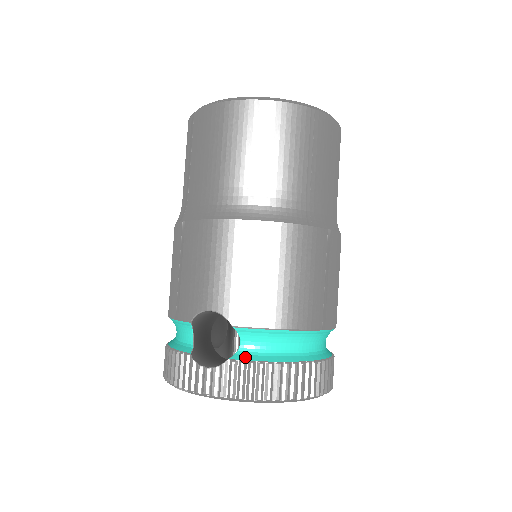
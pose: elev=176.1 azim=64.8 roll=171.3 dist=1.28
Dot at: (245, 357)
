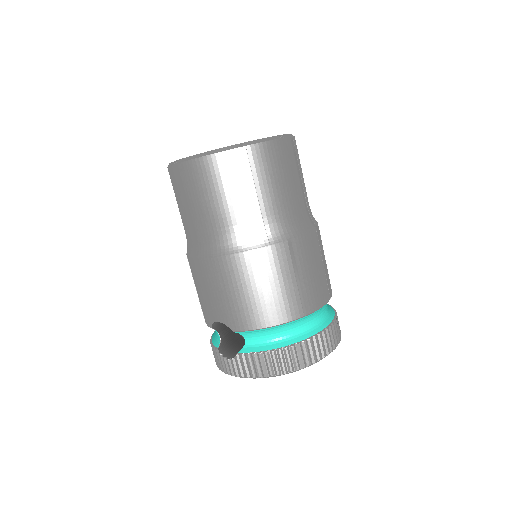
Dot at: (249, 350)
